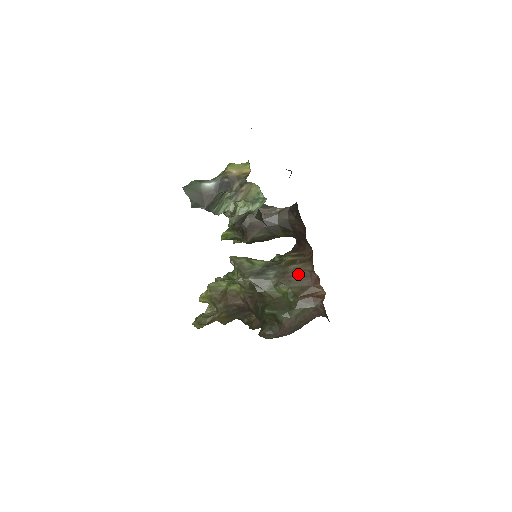
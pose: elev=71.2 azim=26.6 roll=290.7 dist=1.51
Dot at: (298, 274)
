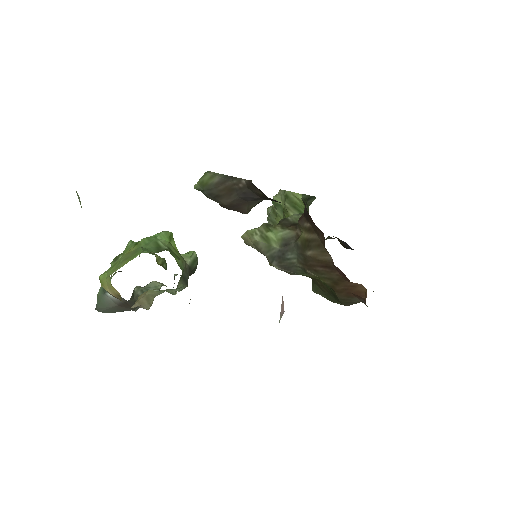
Dot at: (320, 264)
